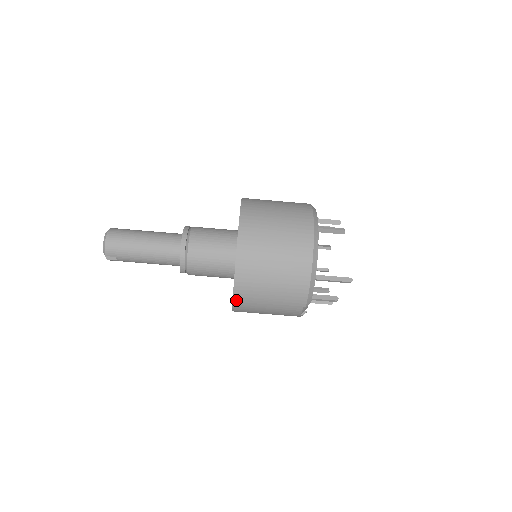
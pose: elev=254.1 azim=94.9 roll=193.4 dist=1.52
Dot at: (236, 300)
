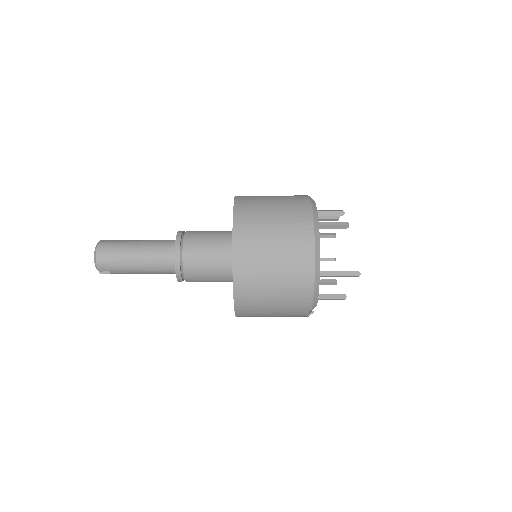
Dot at: (238, 309)
